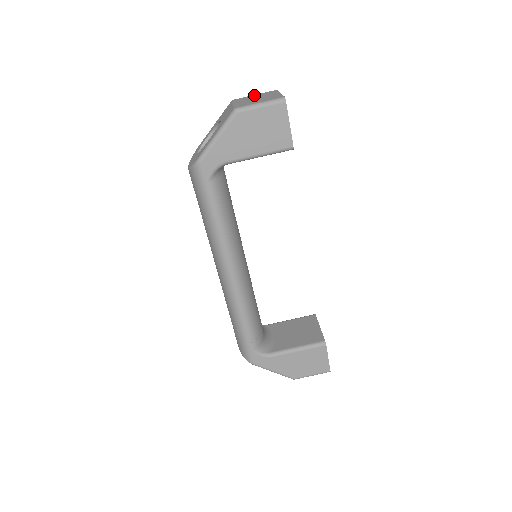
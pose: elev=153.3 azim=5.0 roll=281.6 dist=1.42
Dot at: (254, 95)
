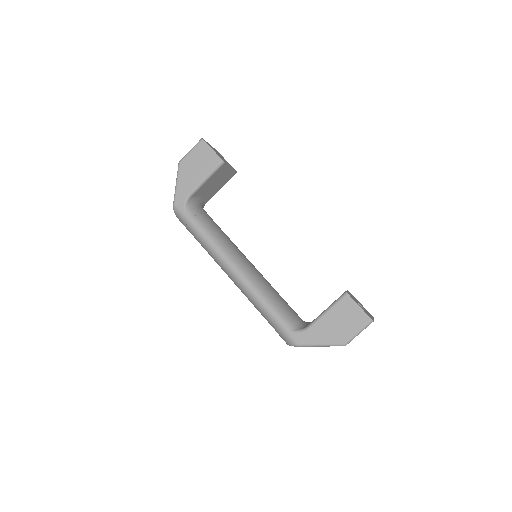
Dot at: occluded
